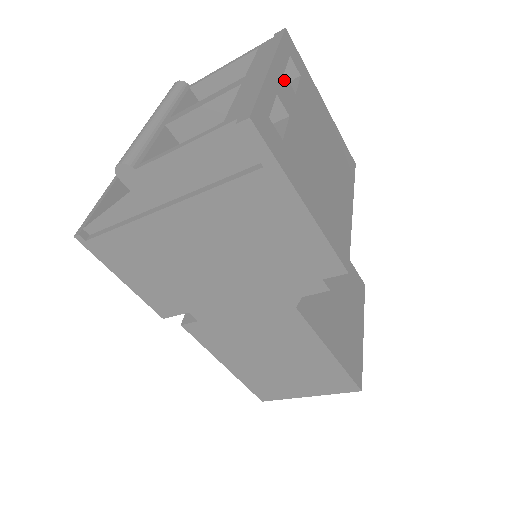
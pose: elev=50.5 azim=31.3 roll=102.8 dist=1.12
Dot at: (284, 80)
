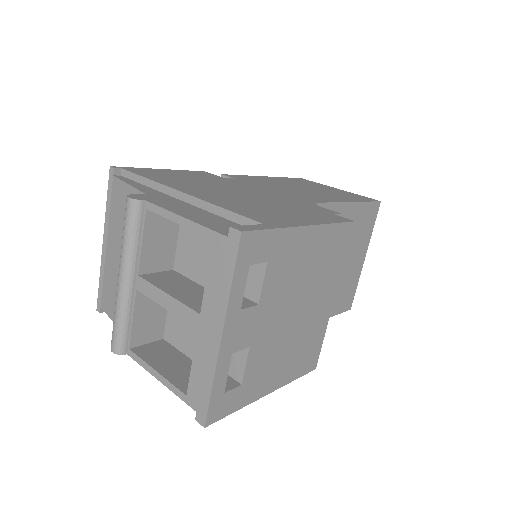
Dot at: (241, 318)
